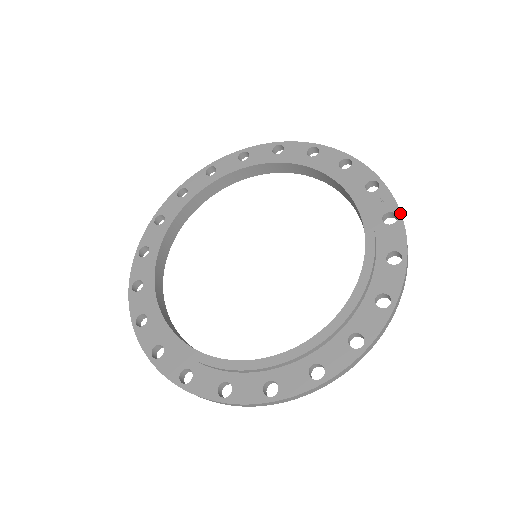
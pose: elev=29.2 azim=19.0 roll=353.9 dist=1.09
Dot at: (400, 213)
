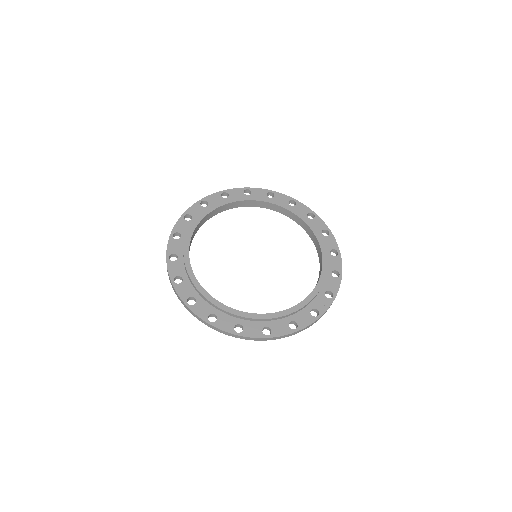
Dot at: (321, 316)
